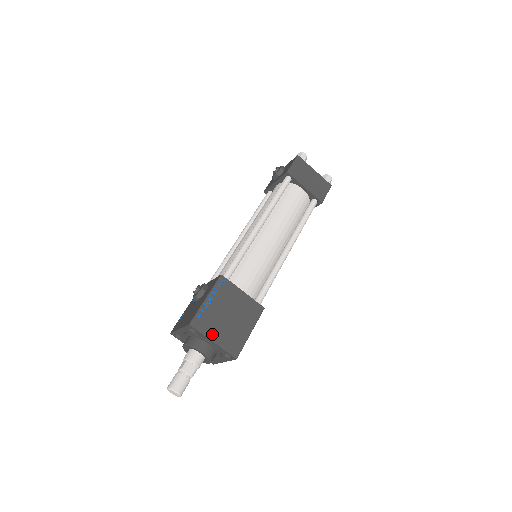
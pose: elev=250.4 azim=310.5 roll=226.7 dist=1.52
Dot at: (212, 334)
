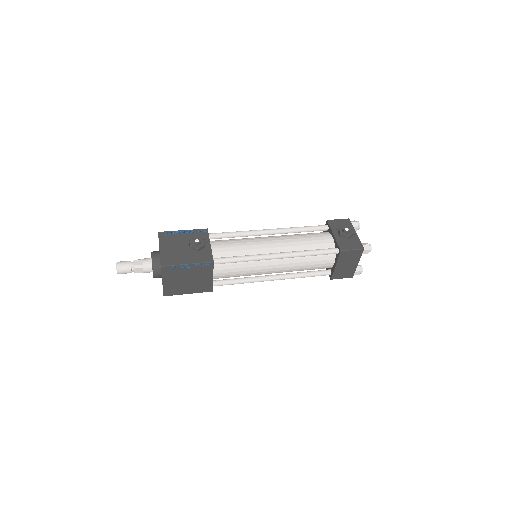
Dot at: (167, 279)
